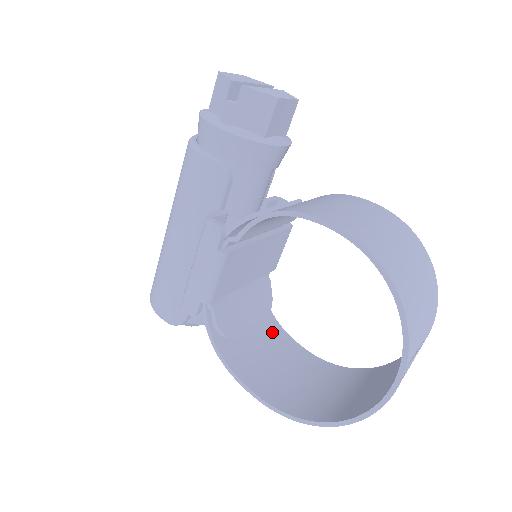
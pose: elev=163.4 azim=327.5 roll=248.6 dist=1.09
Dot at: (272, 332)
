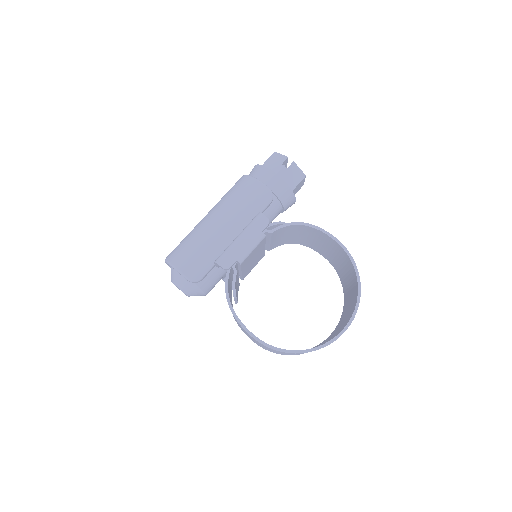
Dot at: occluded
